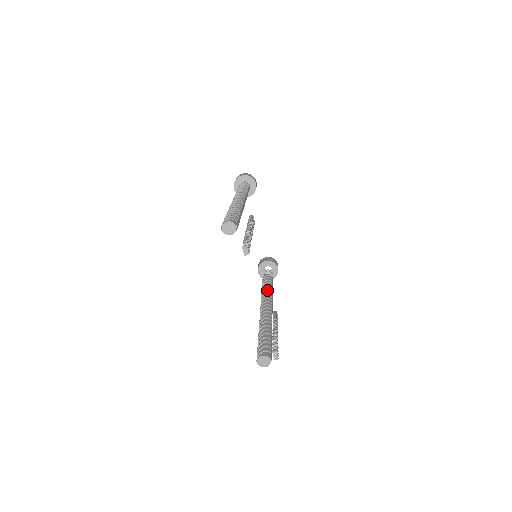
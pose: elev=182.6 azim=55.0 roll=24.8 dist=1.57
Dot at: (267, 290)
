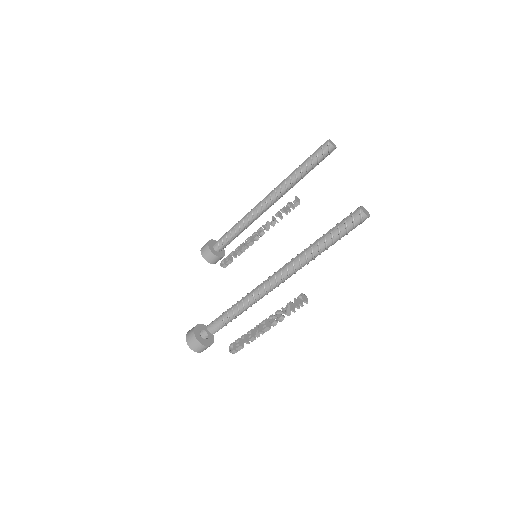
Dot at: occluded
